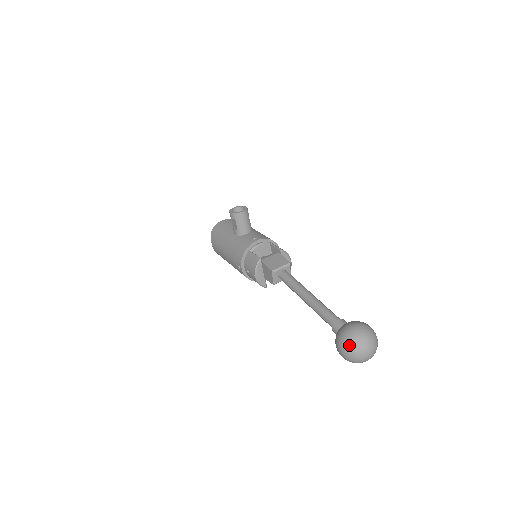
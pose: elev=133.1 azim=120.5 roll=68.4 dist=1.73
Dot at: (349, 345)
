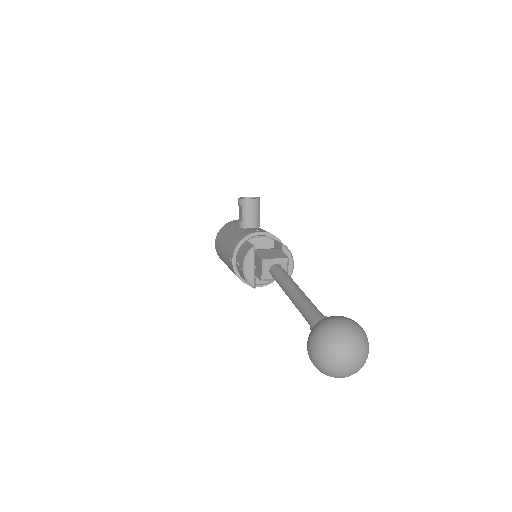
Dot at: (322, 340)
